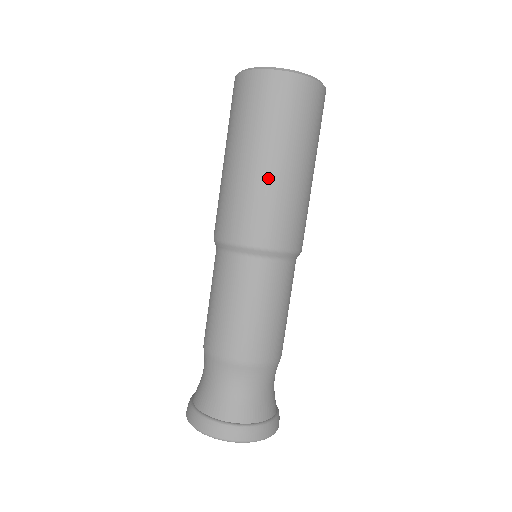
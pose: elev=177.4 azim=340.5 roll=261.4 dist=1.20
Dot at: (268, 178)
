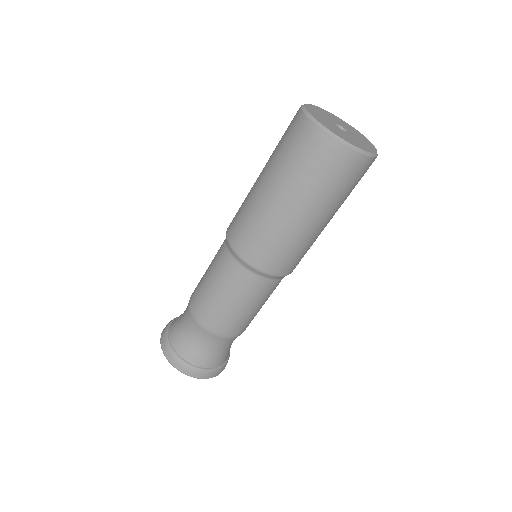
Dot at: (319, 232)
